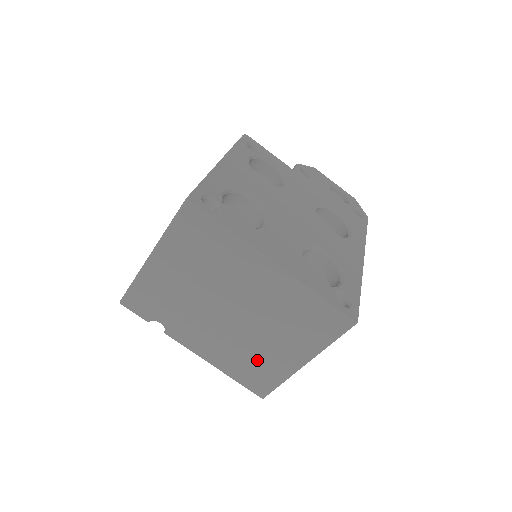
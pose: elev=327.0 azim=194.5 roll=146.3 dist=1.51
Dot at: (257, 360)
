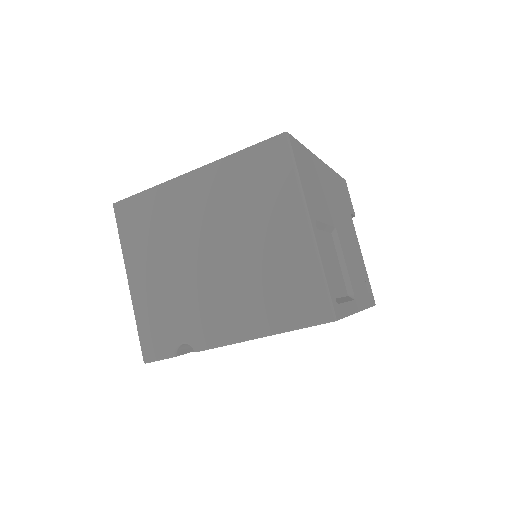
Dot at: (276, 275)
